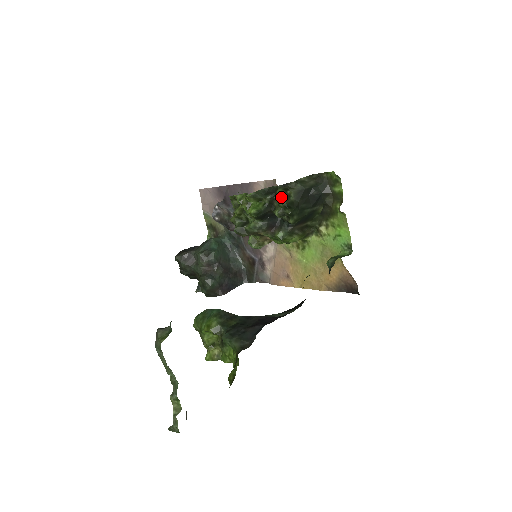
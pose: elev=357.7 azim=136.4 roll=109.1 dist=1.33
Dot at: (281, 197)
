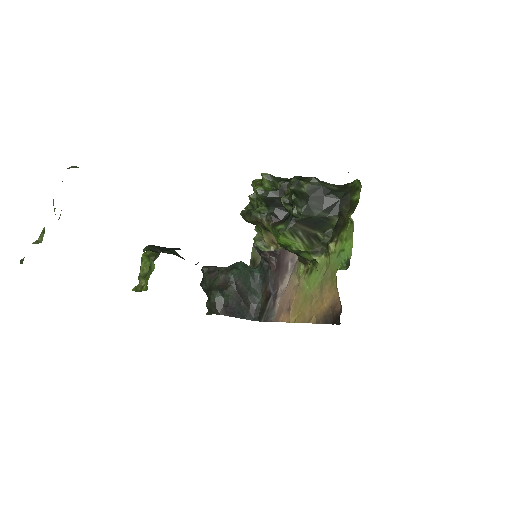
Dot at: (292, 182)
